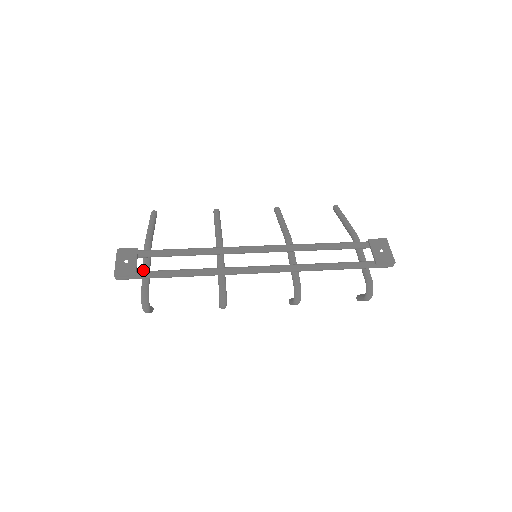
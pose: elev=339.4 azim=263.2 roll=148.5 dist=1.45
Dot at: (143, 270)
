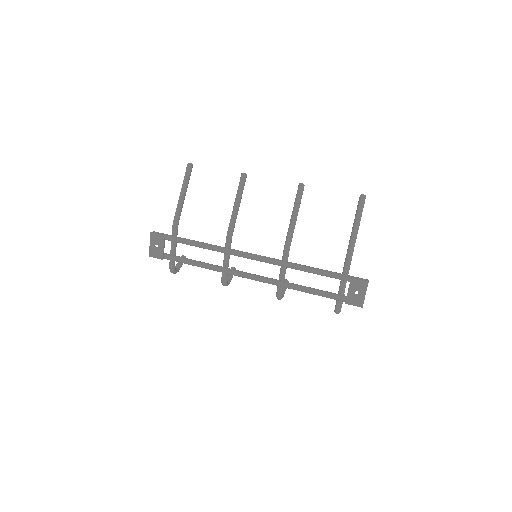
Dot at: occluded
